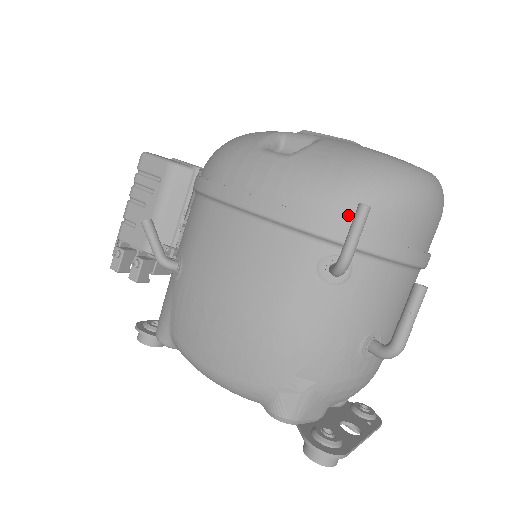
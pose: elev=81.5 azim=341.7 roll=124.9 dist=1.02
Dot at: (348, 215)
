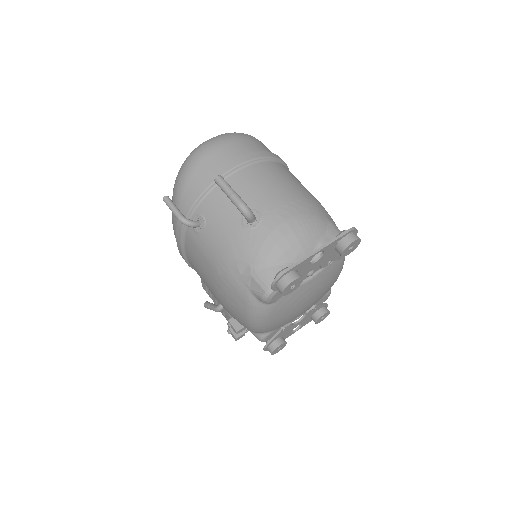
Dot at: (180, 205)
